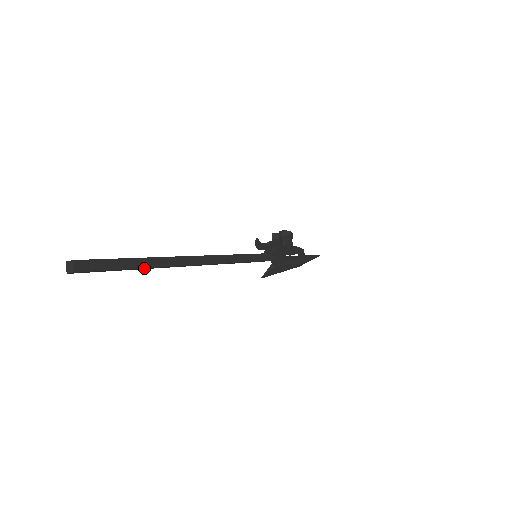
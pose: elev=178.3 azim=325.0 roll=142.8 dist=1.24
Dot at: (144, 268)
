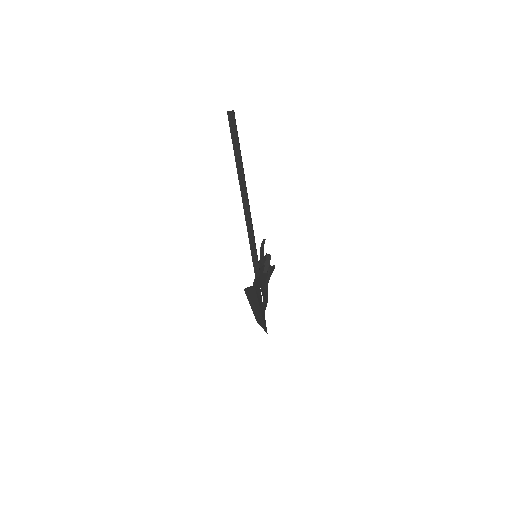
Dot at: (241, 159)
